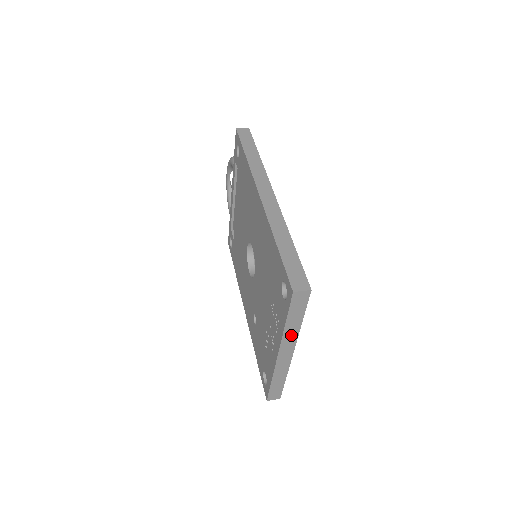
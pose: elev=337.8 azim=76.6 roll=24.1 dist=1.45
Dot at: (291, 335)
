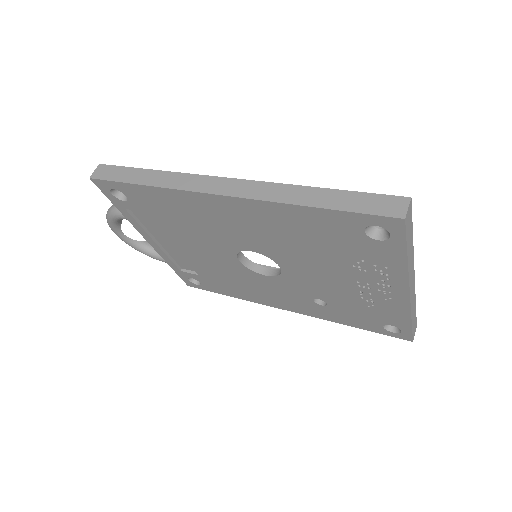
Dot at: (411, 263)
